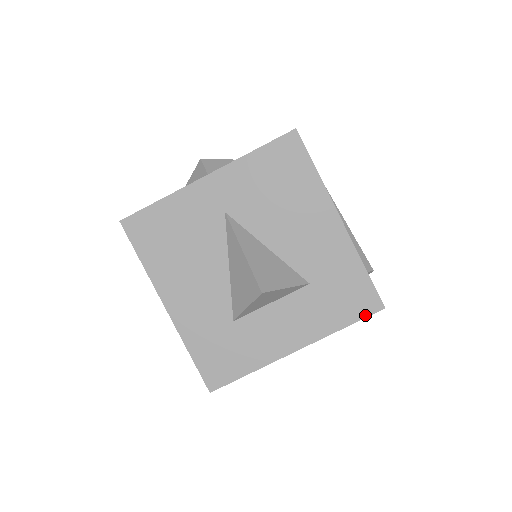
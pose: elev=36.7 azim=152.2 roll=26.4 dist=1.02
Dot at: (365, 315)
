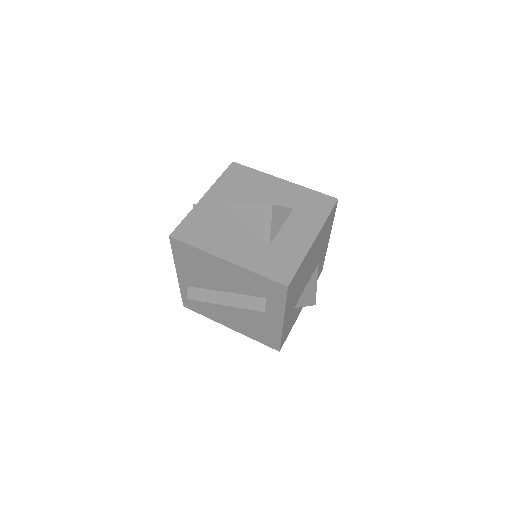
Dot at: (332, 206)
